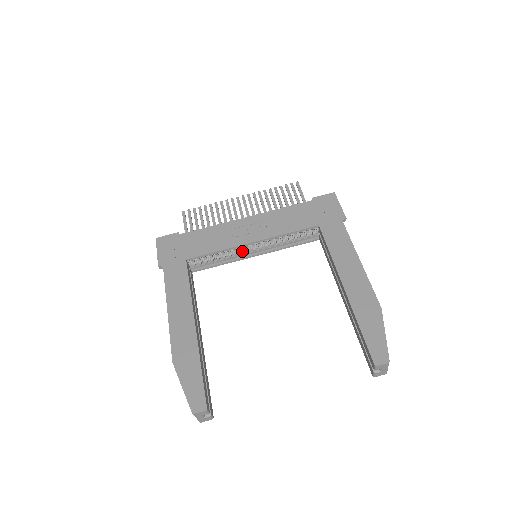
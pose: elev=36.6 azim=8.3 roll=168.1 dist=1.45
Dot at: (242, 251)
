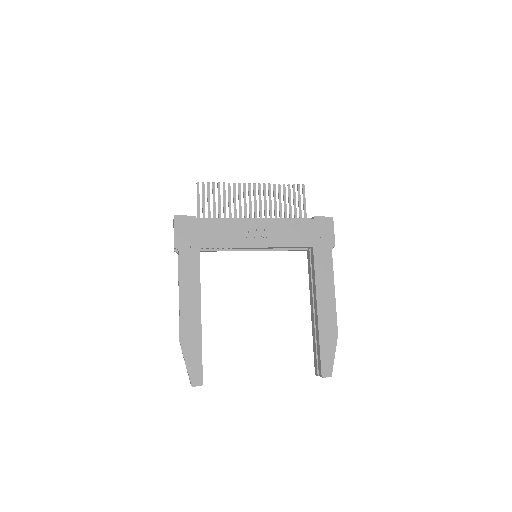
Dot at: occluded
